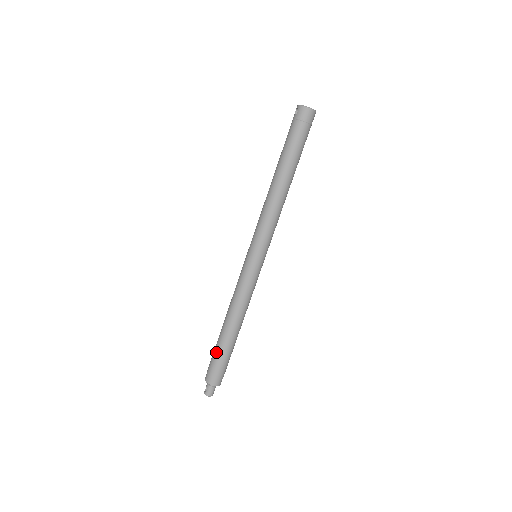
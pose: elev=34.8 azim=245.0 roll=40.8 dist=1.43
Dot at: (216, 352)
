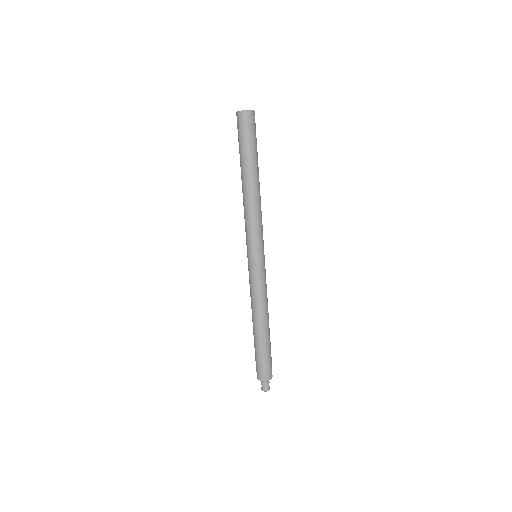
Dot at: (255, 350)
